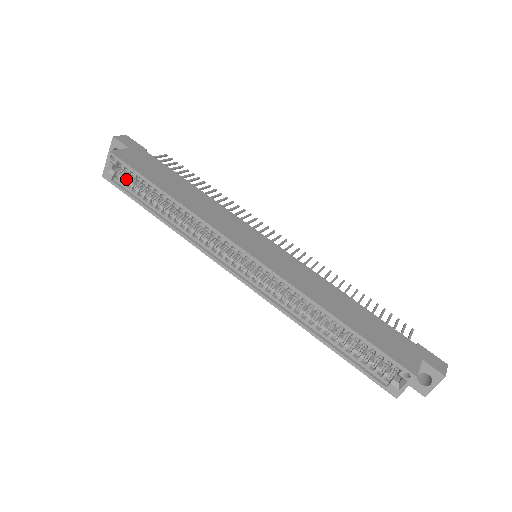
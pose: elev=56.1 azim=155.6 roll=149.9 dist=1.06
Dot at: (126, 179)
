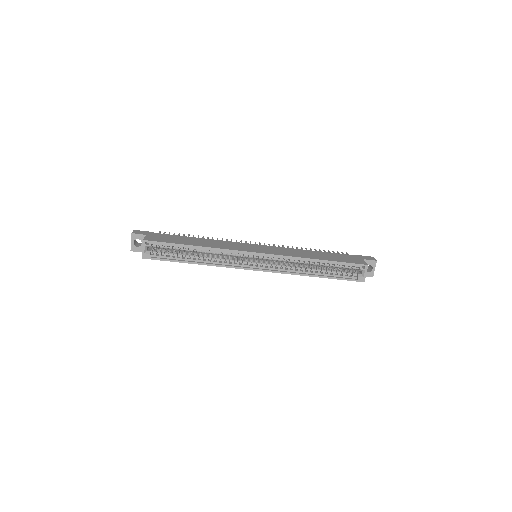
Dot at: (159, 252)
